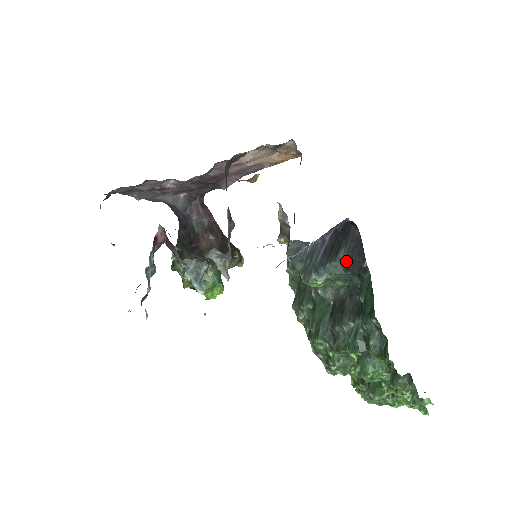
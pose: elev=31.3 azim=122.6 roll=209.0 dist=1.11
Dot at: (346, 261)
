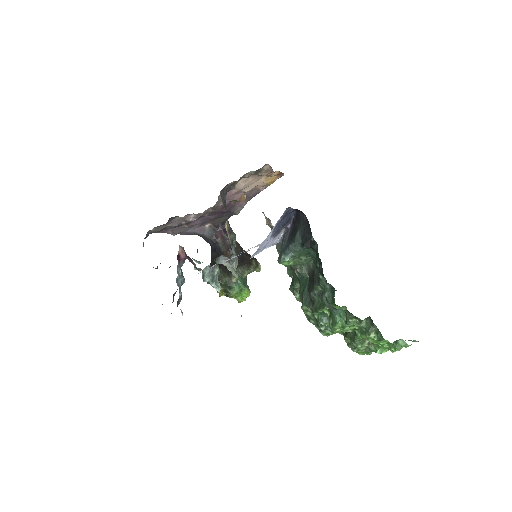
Dot at: (301, 240)
